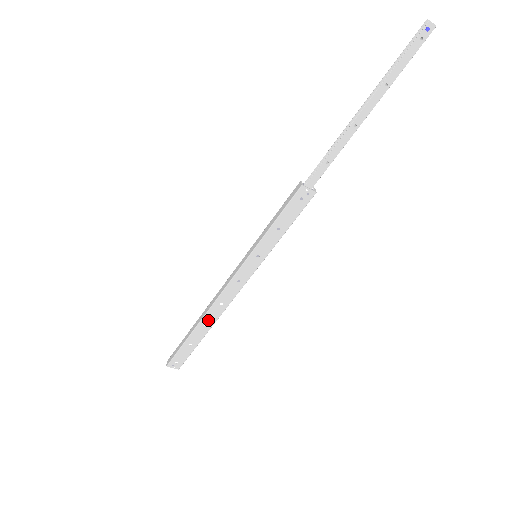
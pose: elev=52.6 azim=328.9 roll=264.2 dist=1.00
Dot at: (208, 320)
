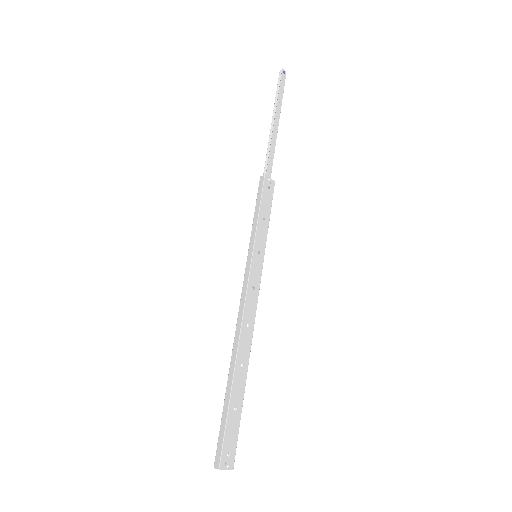
Dot at: (242, 356)
